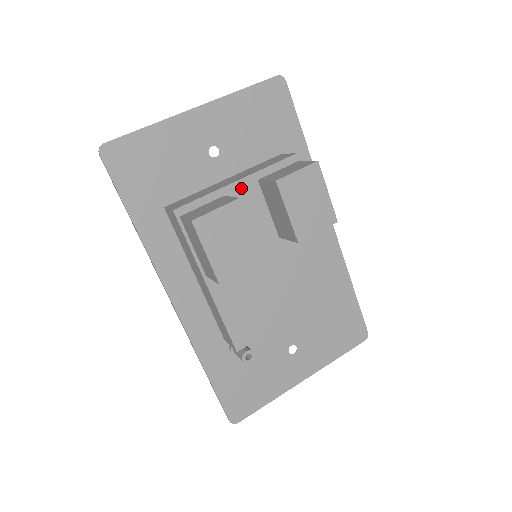
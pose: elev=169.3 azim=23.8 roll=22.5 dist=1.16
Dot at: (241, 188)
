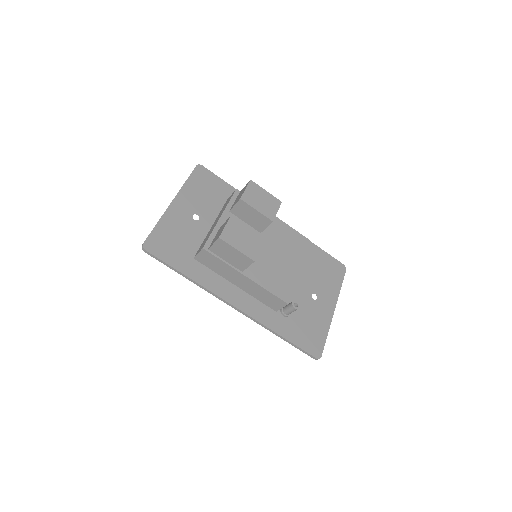
Dot at: (225, 220)
